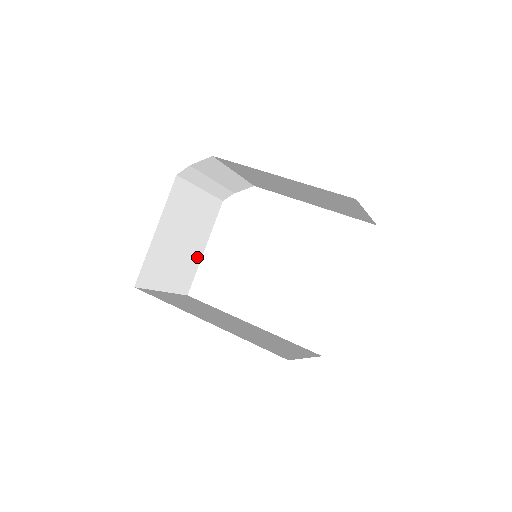
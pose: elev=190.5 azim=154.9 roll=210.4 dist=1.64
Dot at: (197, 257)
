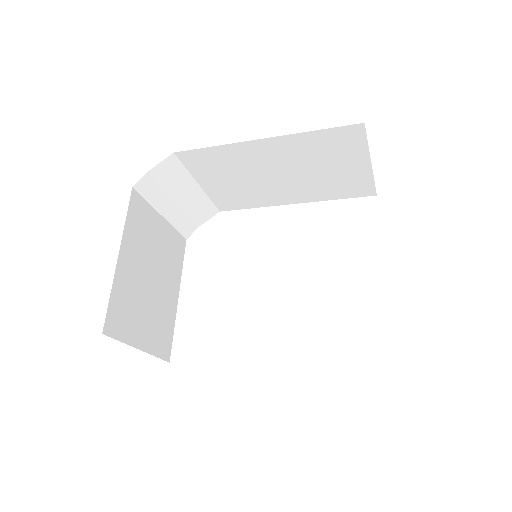
Dot at: (171, 308)
